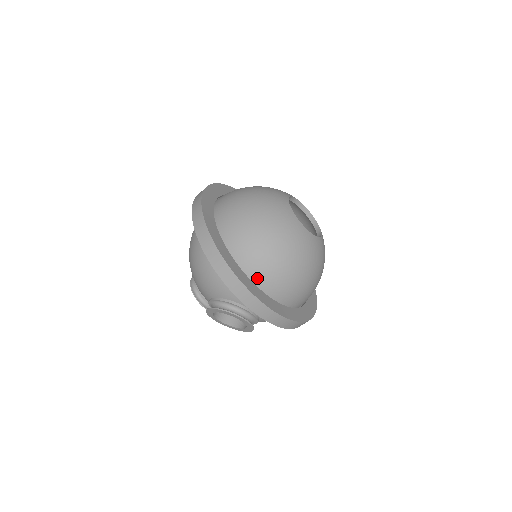
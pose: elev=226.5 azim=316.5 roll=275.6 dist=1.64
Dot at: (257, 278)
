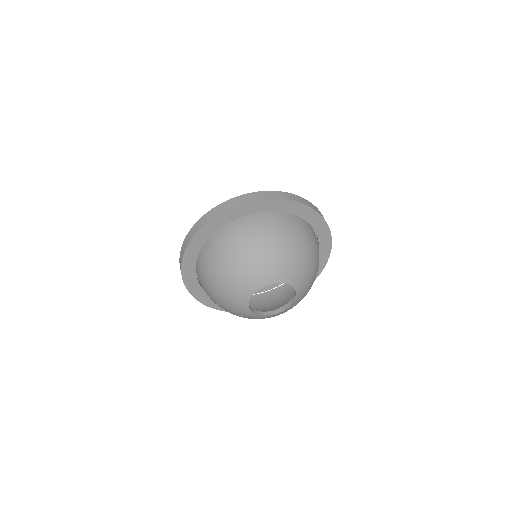
Dot at: occluded
